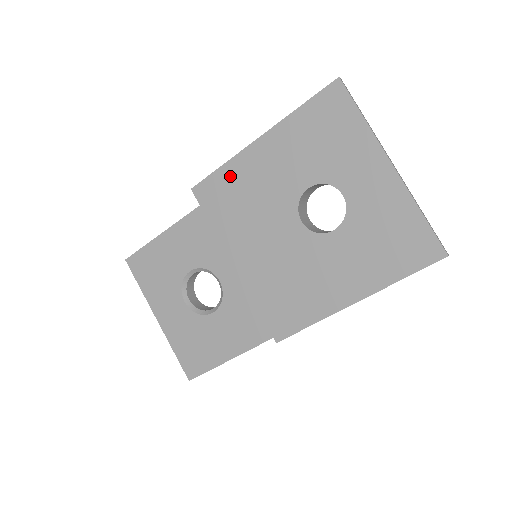
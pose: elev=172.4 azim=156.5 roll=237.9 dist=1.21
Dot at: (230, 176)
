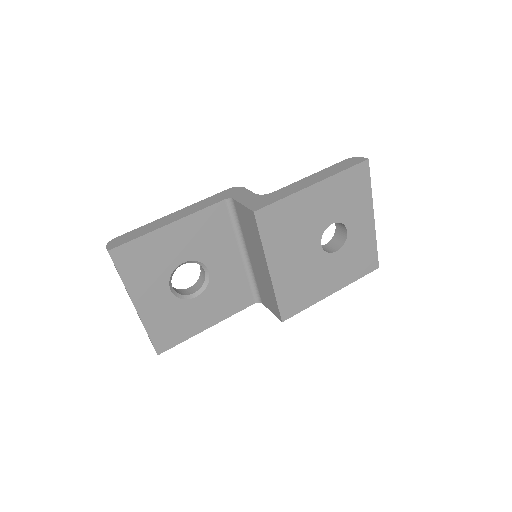
Dot at: (287, 207)
